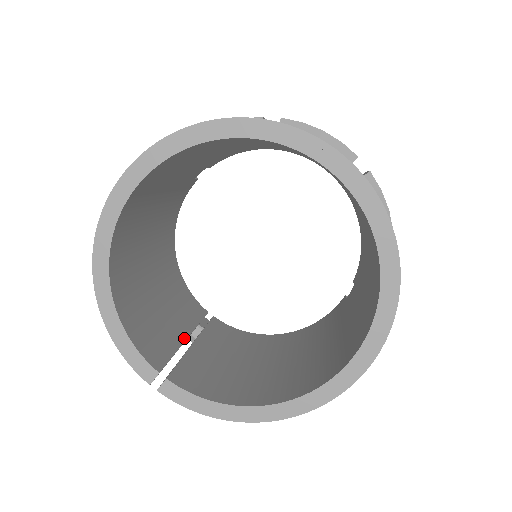
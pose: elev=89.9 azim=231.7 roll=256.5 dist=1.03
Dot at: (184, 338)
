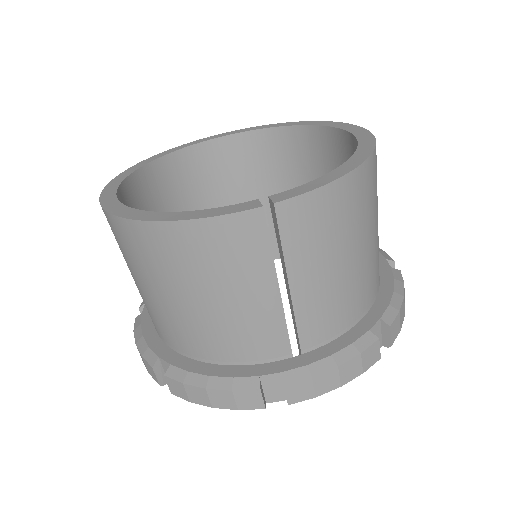
Dot at: occluded
